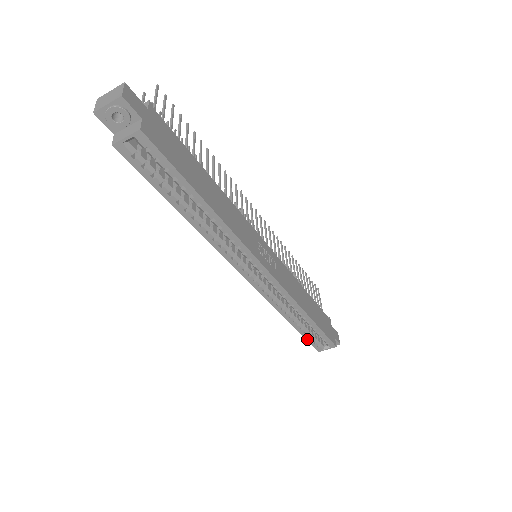
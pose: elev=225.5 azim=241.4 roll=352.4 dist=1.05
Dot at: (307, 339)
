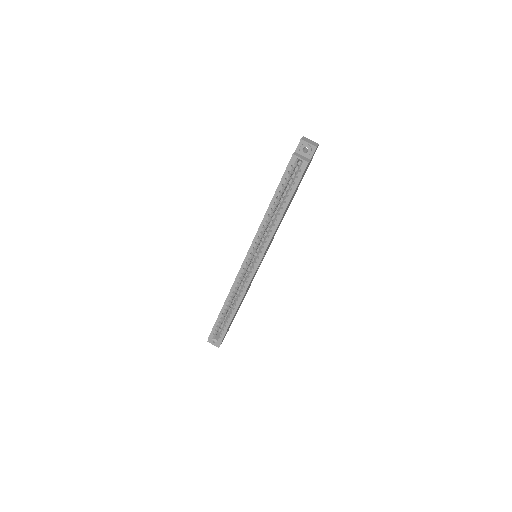
Dot at: (216, 323)
